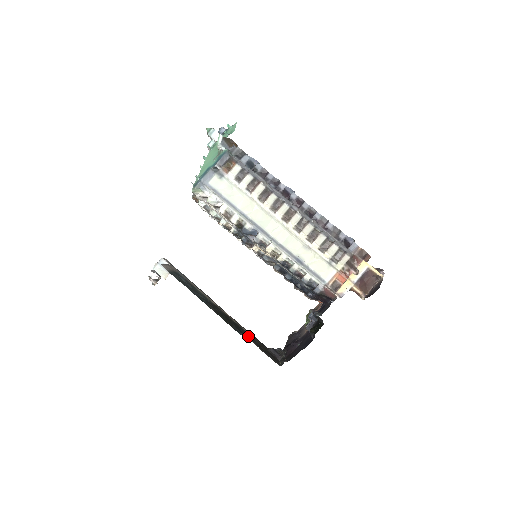
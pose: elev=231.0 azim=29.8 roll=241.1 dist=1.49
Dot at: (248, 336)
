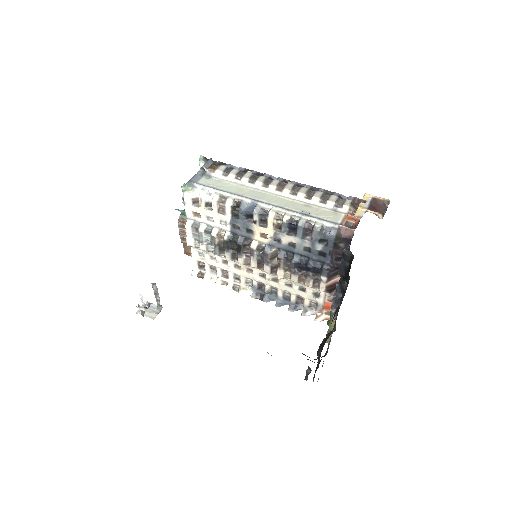
Dot at: occluded
